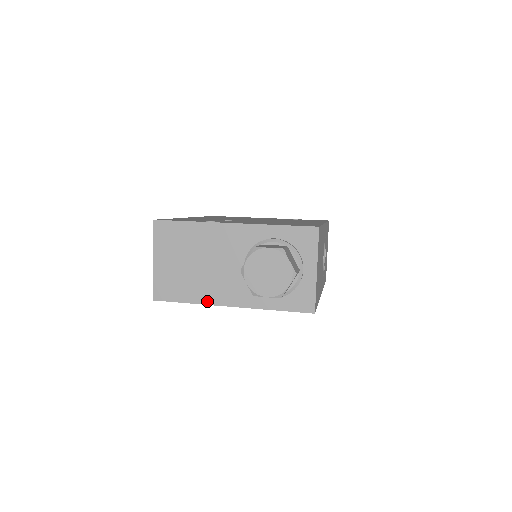
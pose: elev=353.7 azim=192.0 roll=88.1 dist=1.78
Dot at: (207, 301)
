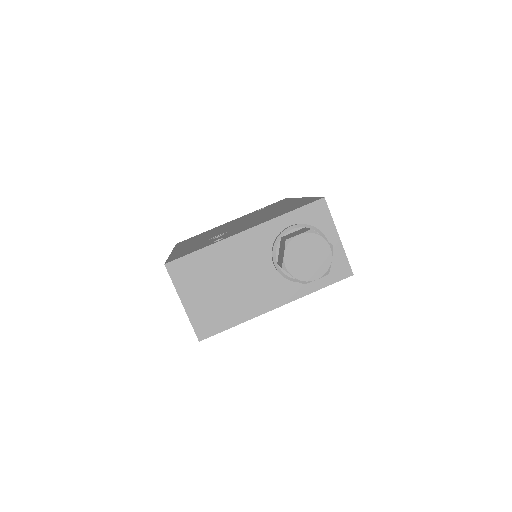
Dot at: (252, 314)
